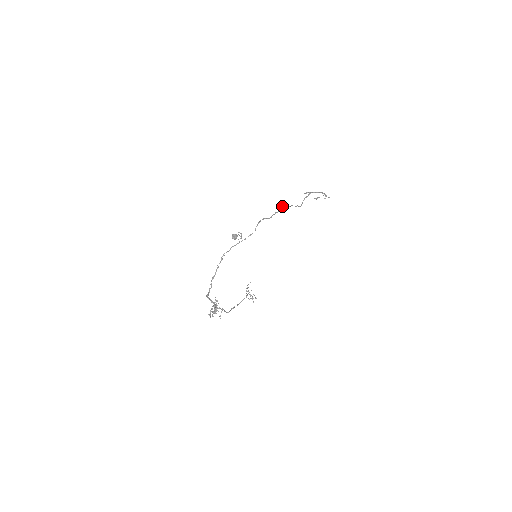
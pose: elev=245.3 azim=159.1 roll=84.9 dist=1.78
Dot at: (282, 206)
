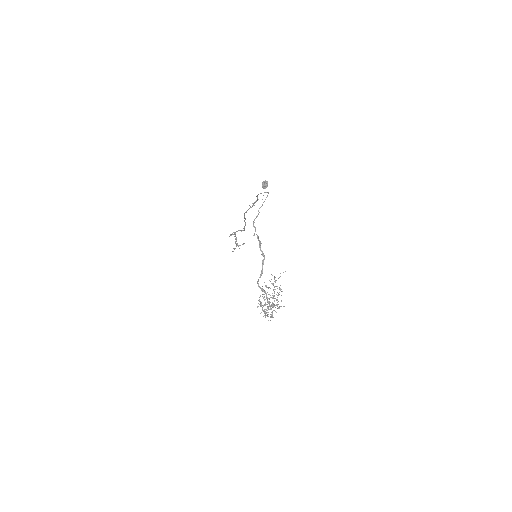
Dot at: occluded
